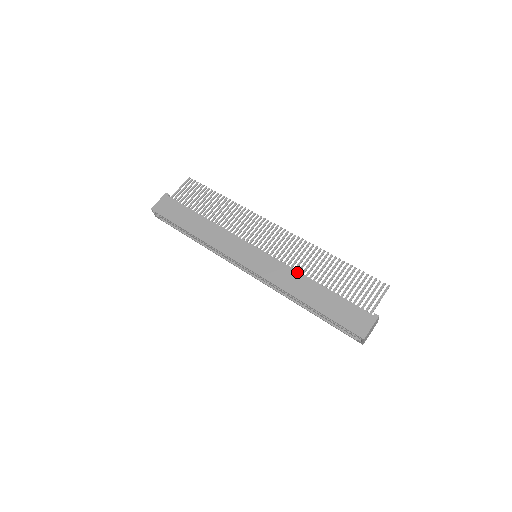
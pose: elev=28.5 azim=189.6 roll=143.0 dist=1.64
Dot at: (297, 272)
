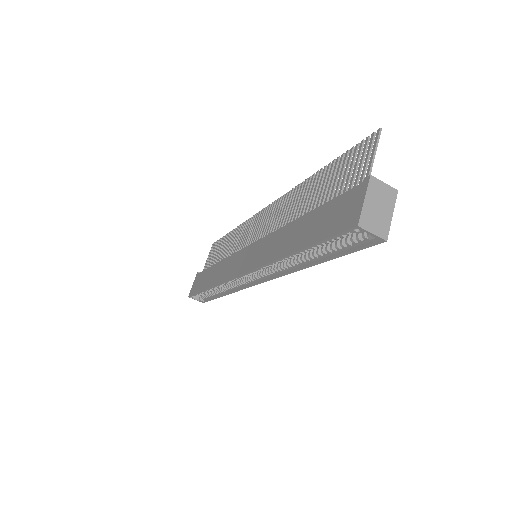
Dot at: (280, 229)
